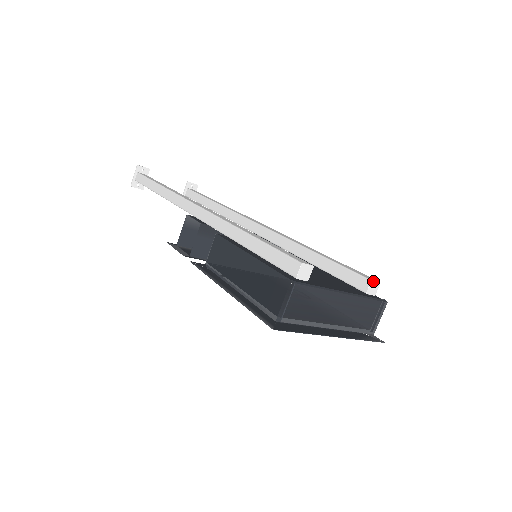
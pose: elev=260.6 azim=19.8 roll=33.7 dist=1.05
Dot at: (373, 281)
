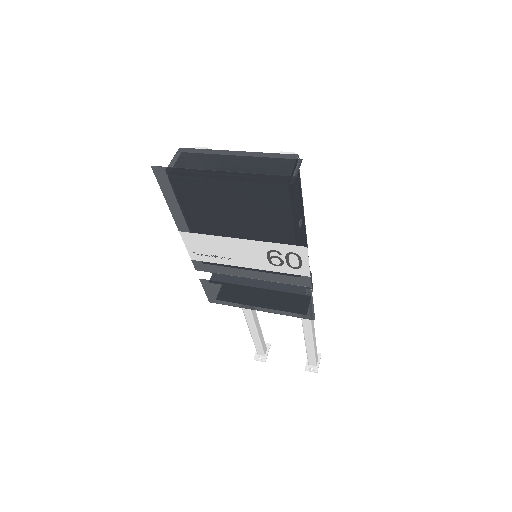
Dot at: (283, 152)
